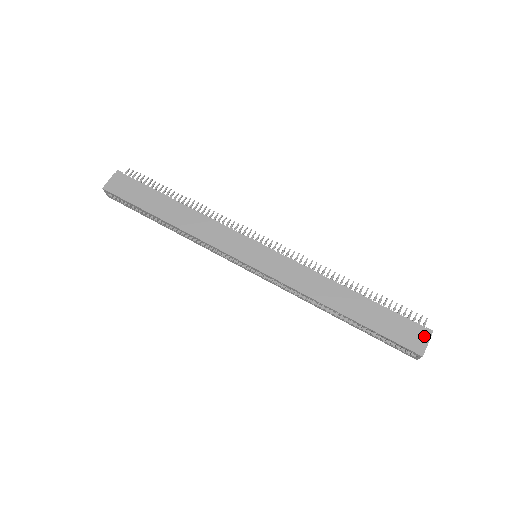
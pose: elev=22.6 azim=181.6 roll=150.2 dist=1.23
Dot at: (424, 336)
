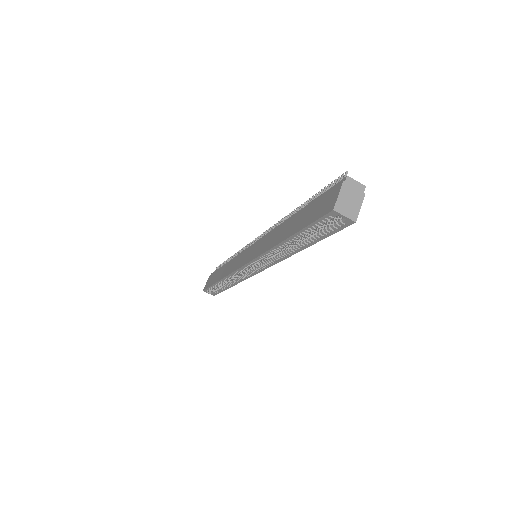
Dot at: (337, 189)
